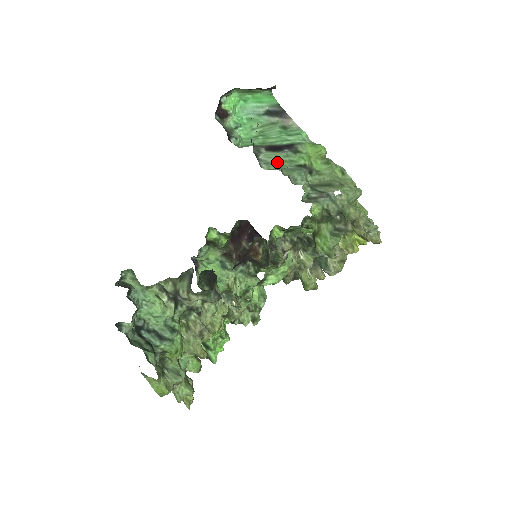
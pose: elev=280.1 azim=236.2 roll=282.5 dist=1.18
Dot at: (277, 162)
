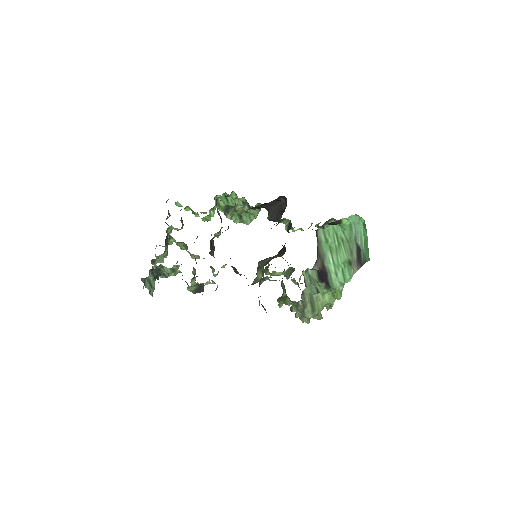
Dot at: (313, 278)
